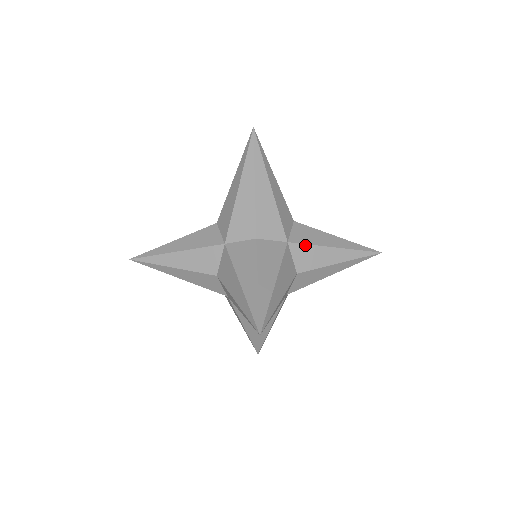
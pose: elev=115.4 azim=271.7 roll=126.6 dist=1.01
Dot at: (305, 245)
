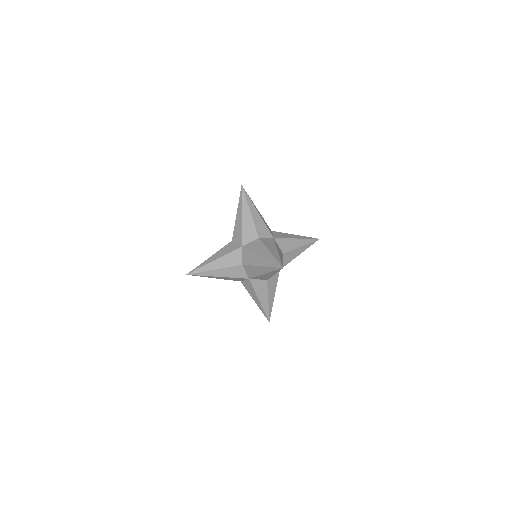
Dot at: (282, 239)
